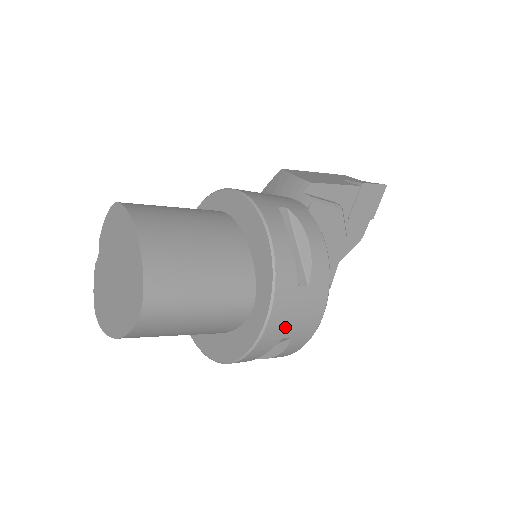
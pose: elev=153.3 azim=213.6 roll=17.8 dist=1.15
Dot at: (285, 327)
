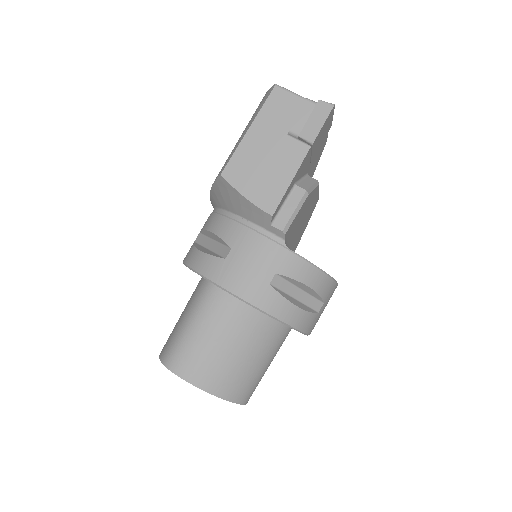
Dot at: occluded
